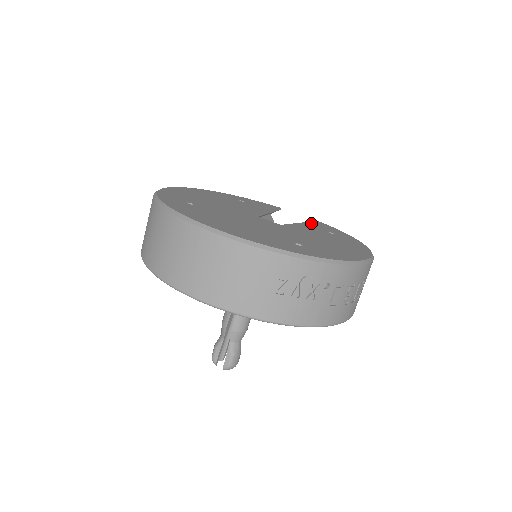
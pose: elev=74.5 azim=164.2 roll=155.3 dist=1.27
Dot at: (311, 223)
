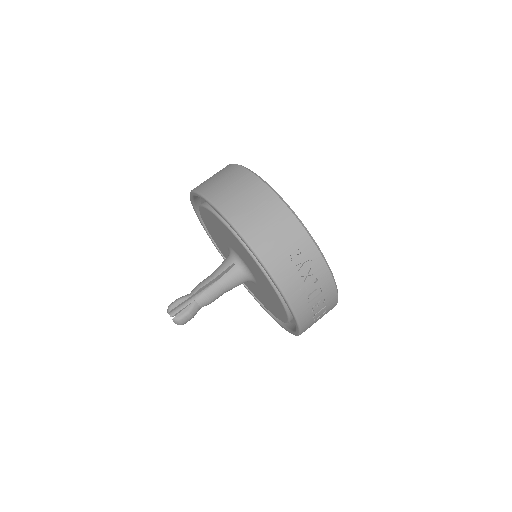
Dot at: occluded
